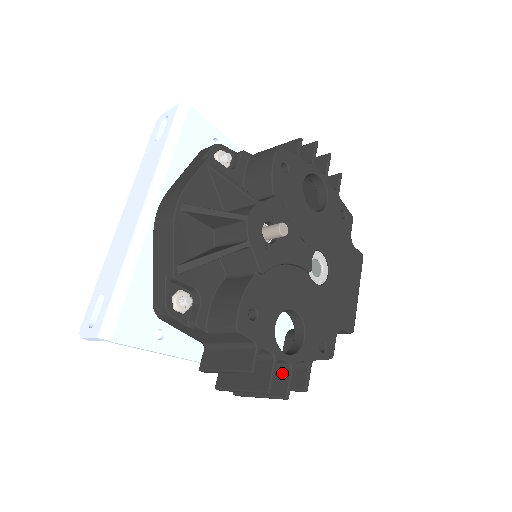
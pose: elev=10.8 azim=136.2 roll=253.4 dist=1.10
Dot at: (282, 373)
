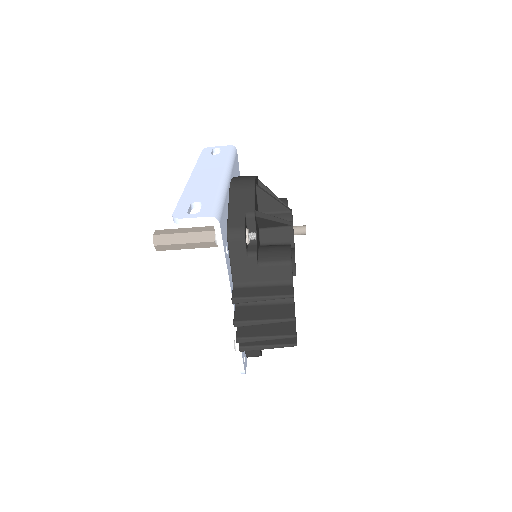
Dot at: (287, 323)
